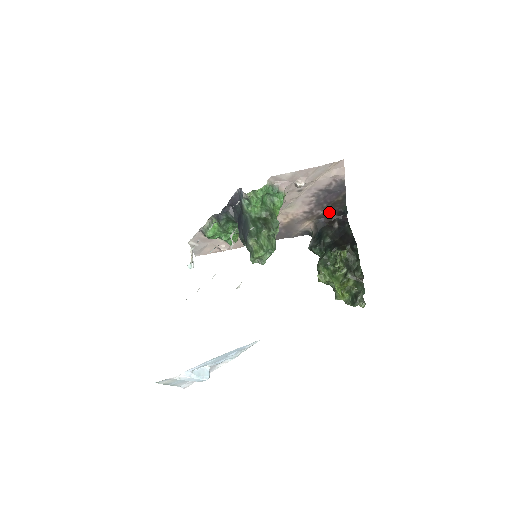
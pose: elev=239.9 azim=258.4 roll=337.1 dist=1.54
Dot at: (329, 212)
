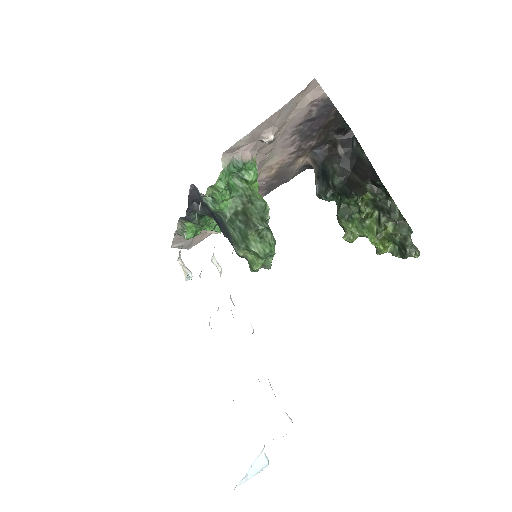
Dot at: (324, 137)
